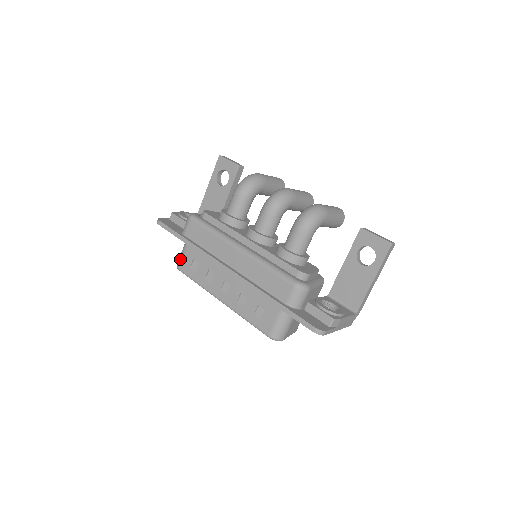
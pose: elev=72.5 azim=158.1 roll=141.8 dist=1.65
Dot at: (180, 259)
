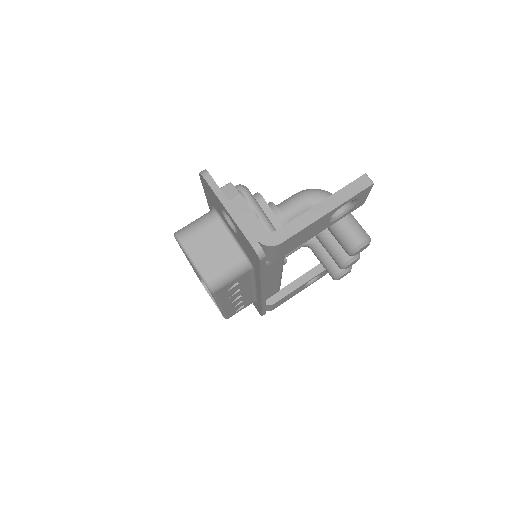
Dot at: occluded
